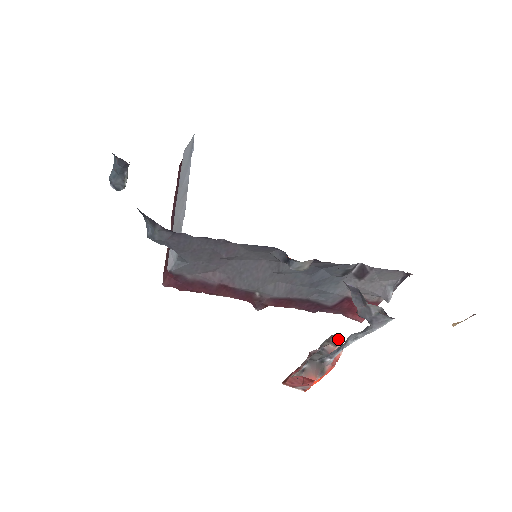
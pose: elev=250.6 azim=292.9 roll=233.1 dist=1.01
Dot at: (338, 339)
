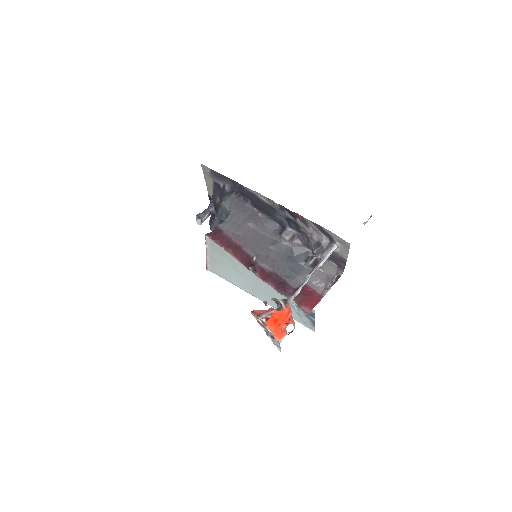
Dot at: (290, 332)
